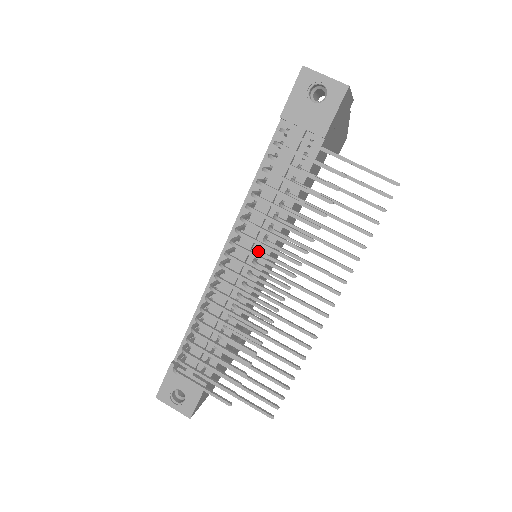
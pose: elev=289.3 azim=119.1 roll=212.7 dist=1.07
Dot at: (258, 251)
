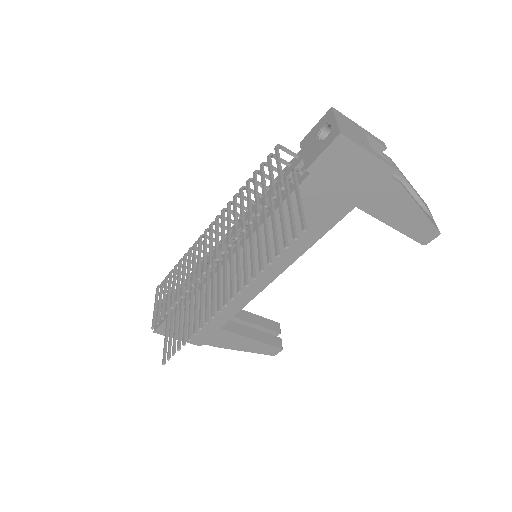
Dot at: (232, 237)
